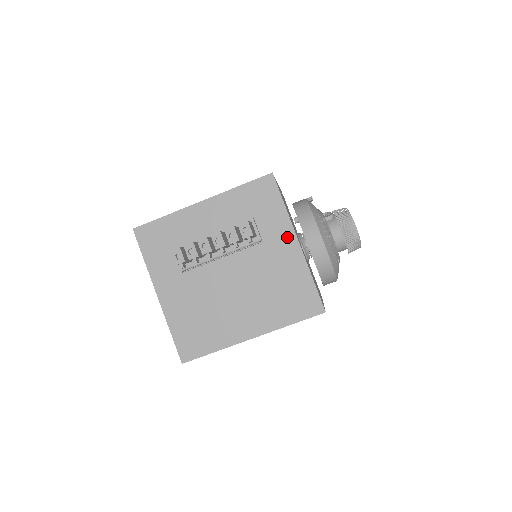
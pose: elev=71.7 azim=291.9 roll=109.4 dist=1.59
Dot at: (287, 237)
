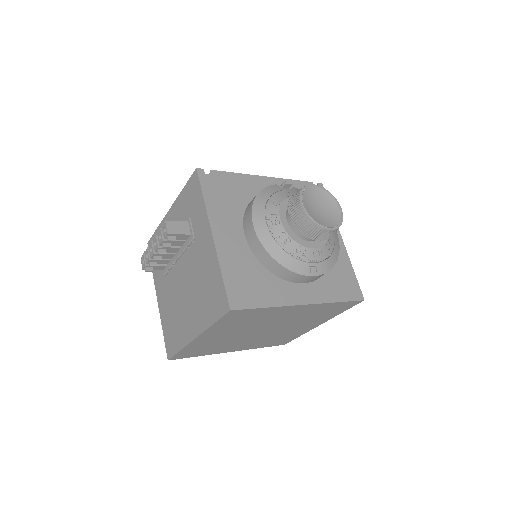
Dot at: (206, 231)
